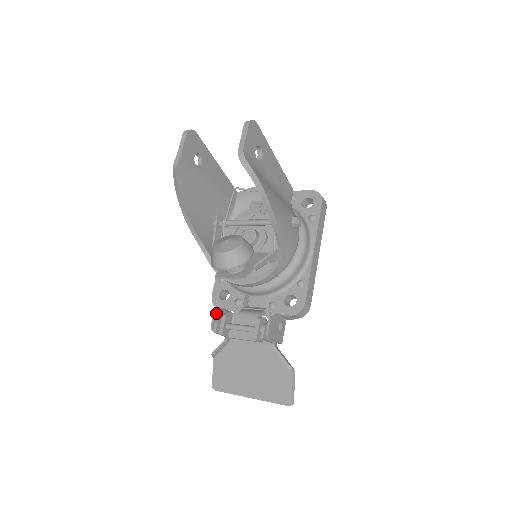
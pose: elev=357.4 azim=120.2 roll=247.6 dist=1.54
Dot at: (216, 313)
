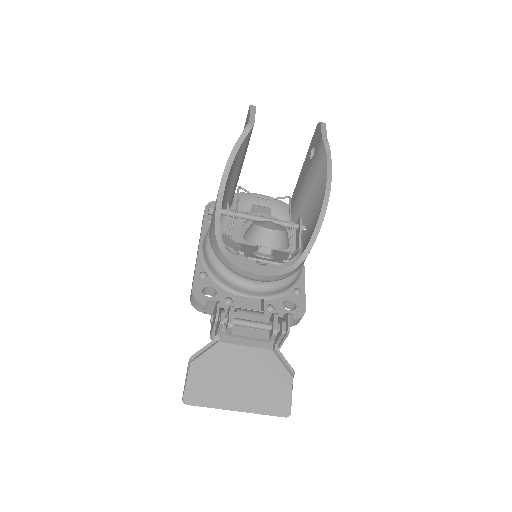
Dot at: (219, 304)
